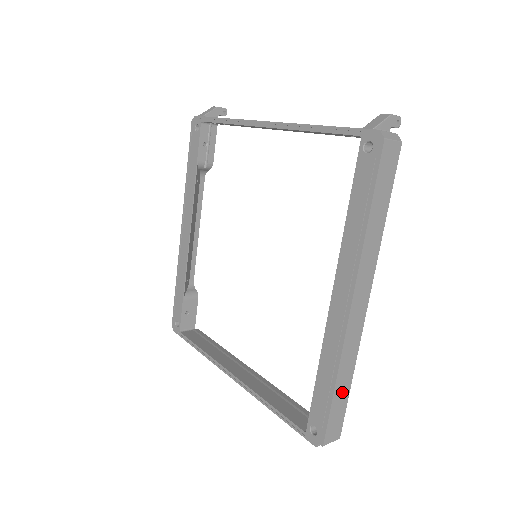
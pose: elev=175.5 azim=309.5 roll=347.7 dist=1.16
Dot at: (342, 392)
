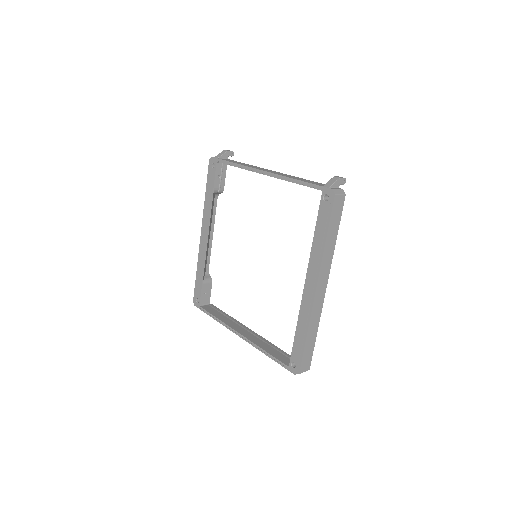
Dot at: (311, 341)
